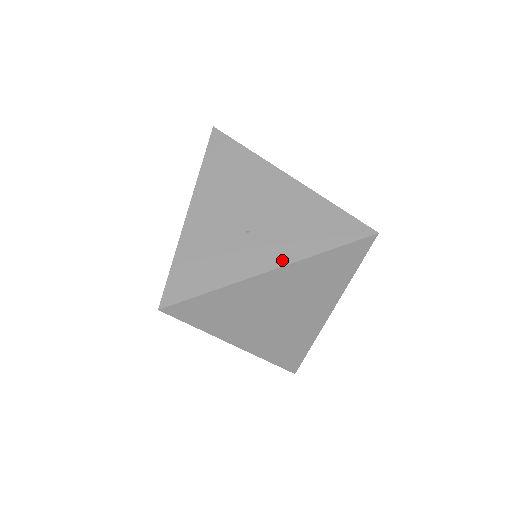
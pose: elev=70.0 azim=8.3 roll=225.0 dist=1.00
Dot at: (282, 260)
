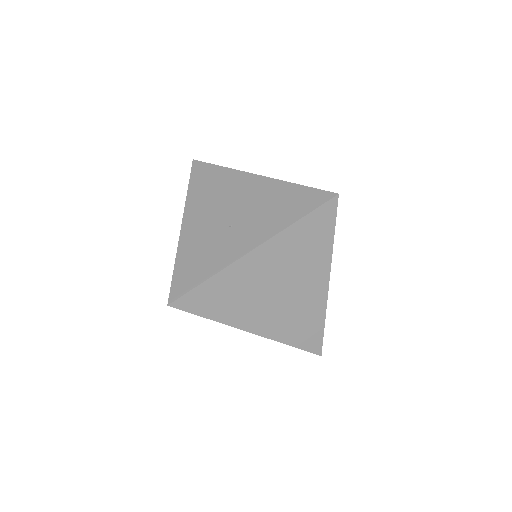
Dot at: (261, 239)
